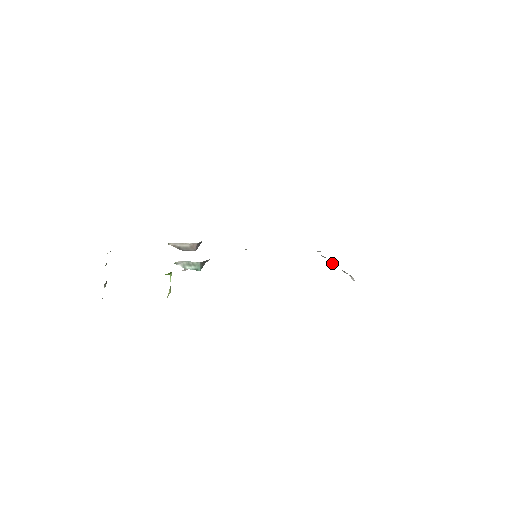
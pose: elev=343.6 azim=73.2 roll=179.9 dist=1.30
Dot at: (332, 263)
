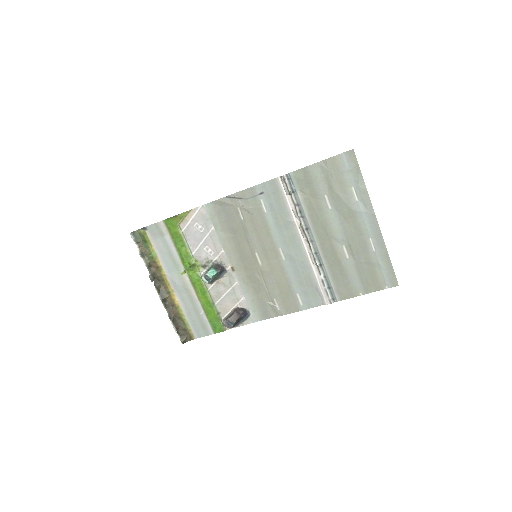
Dot at: (298, 215)
